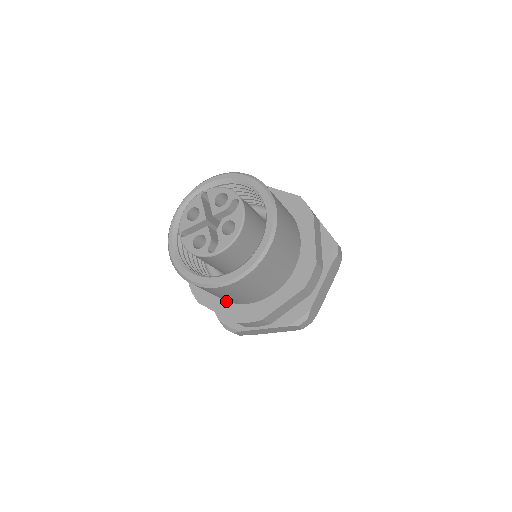
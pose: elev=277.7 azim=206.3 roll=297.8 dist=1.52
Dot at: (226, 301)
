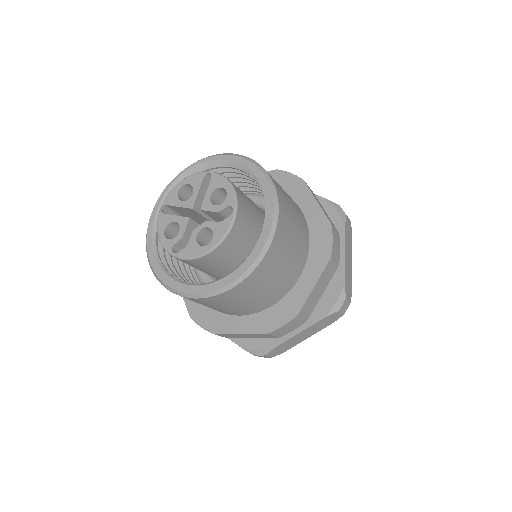
Dot at: occluded
